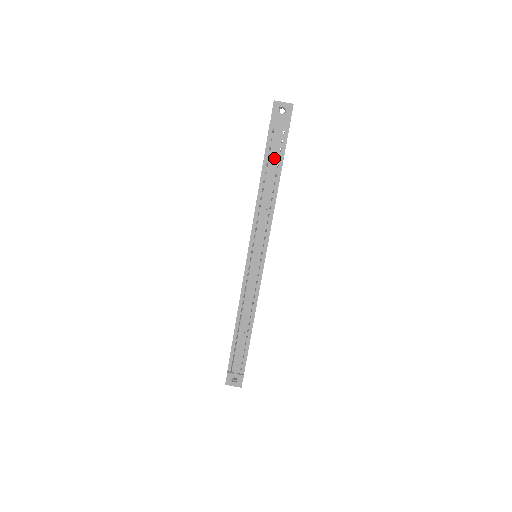
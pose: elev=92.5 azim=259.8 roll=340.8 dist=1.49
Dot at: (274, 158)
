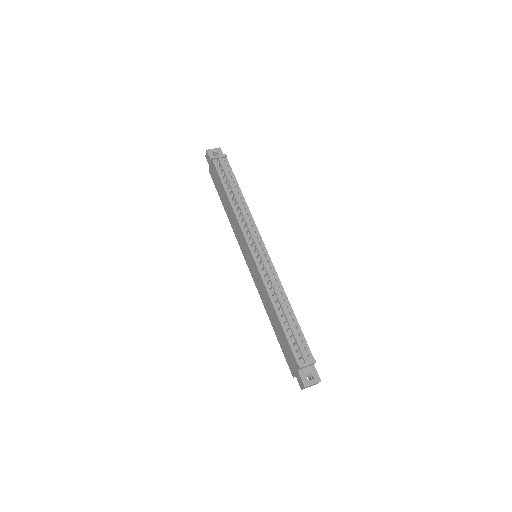
Dot at: (228, 176)
